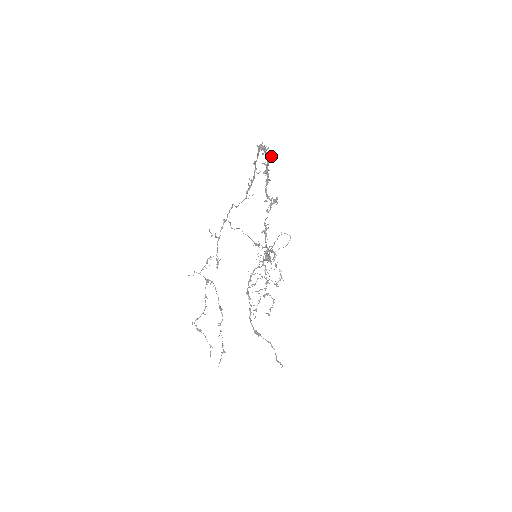
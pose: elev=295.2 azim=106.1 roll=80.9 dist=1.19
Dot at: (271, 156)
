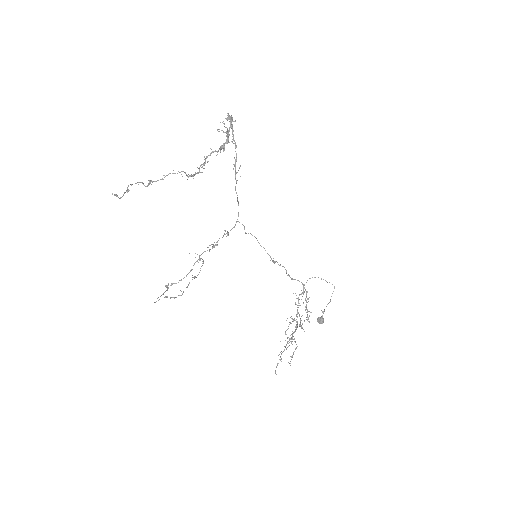
Dot at: occluded
